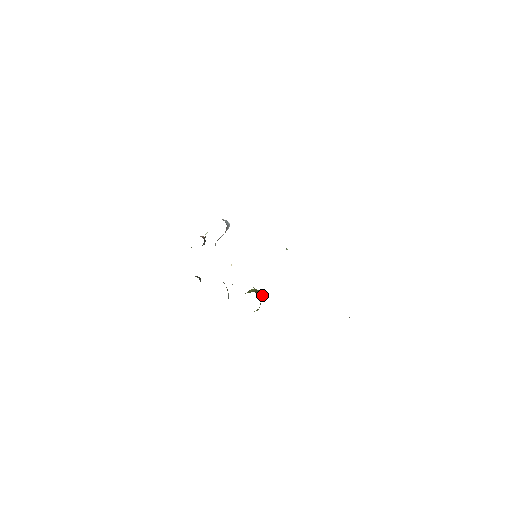
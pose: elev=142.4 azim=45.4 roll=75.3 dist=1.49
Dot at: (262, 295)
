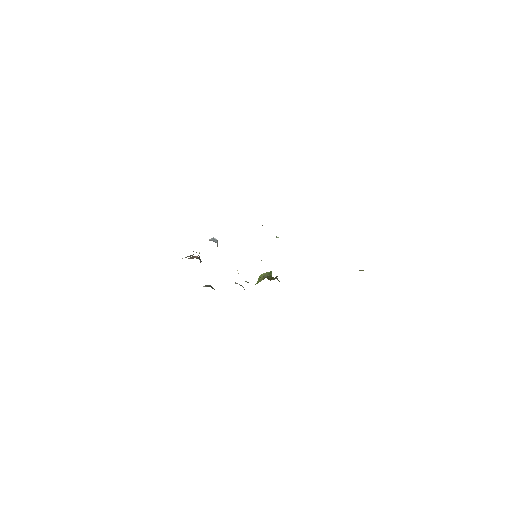
Dot at: (271, 275)
